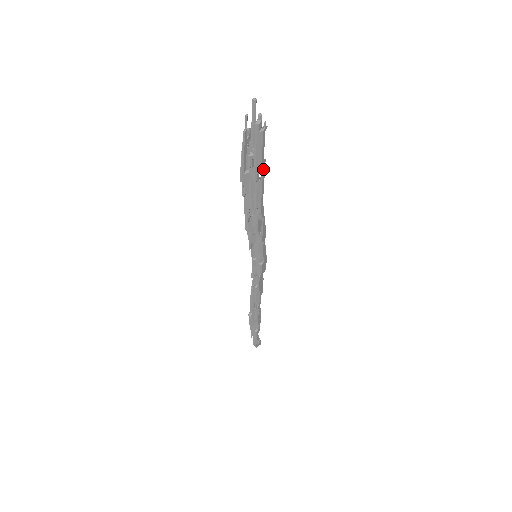
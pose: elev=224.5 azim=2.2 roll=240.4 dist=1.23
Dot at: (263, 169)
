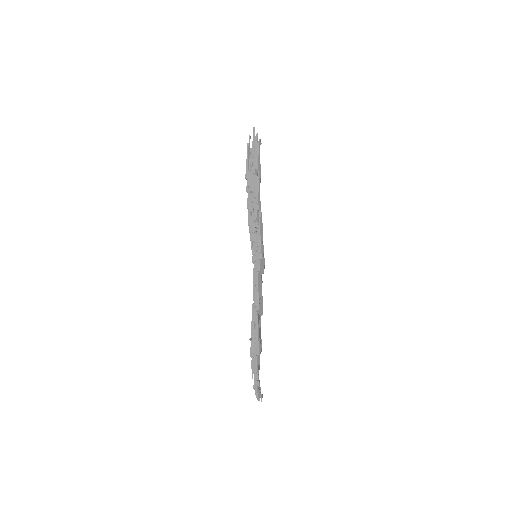
Dot at: (259, 169)
